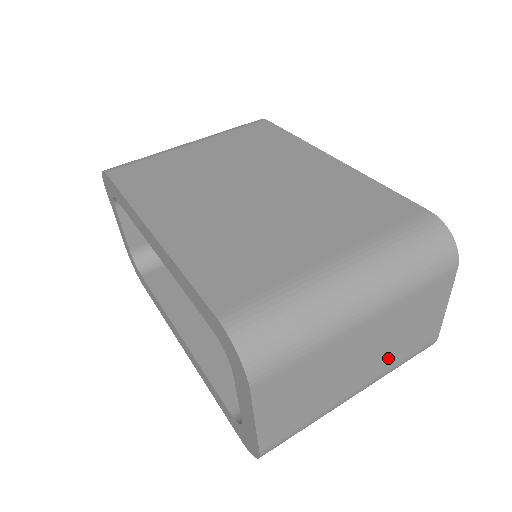
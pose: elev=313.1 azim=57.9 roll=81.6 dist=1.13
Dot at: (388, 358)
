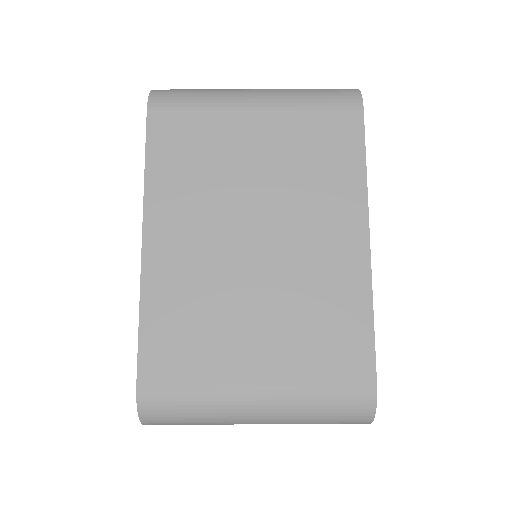
Dot at: occluded
